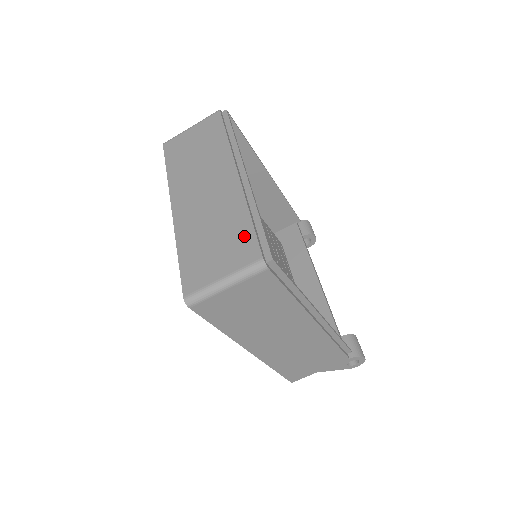
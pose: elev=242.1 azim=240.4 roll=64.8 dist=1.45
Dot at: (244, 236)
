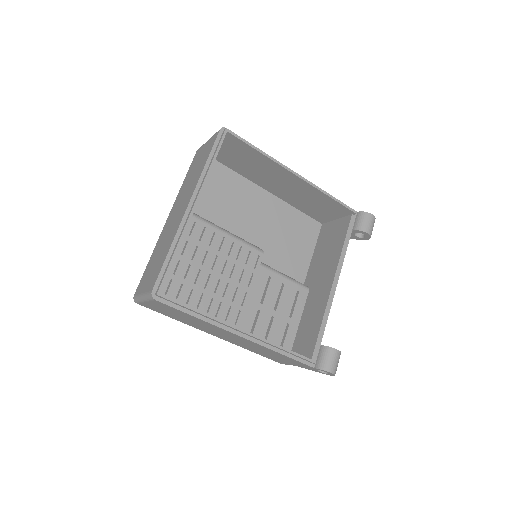
Dot at: (159, 267)
